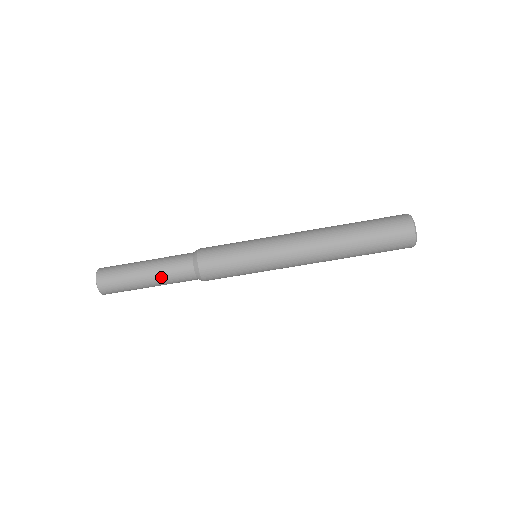
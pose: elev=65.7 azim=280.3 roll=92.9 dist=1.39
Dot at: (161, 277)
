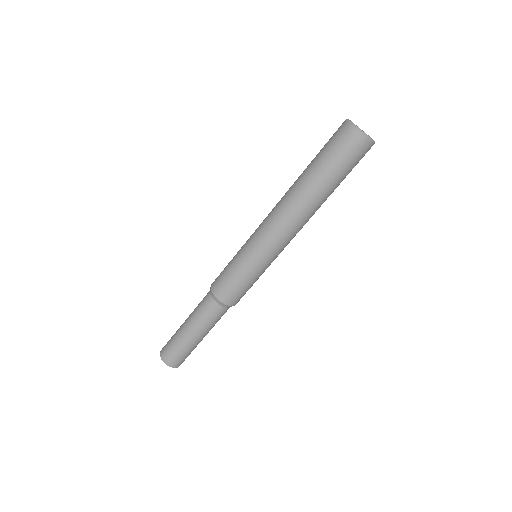
Dot at: (203, 328)
